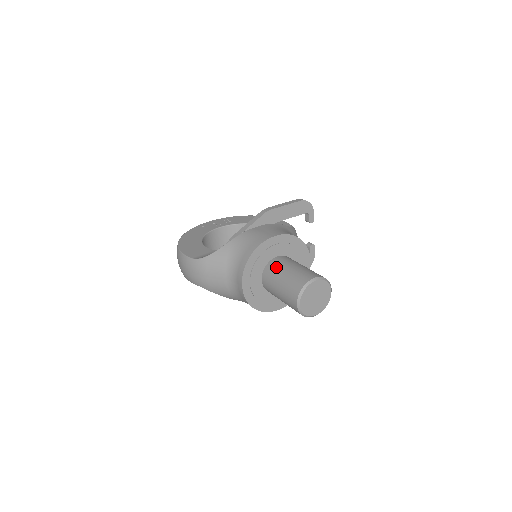
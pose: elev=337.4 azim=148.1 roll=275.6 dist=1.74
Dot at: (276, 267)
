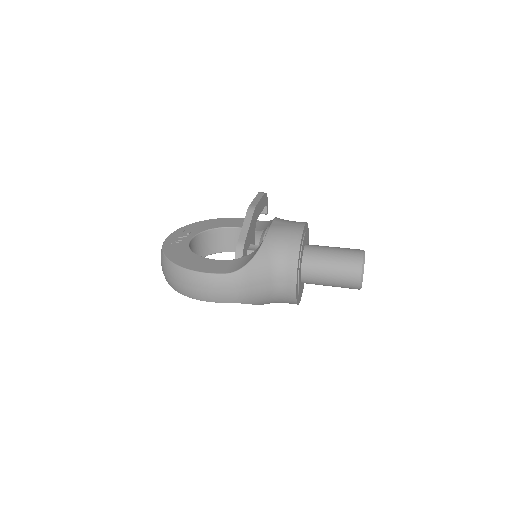
Dot at: (317, 255)
